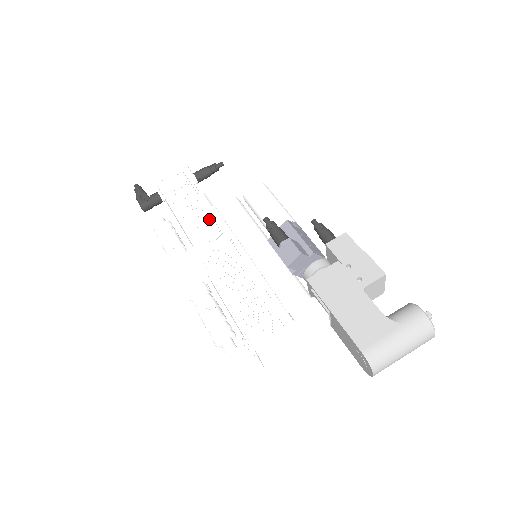
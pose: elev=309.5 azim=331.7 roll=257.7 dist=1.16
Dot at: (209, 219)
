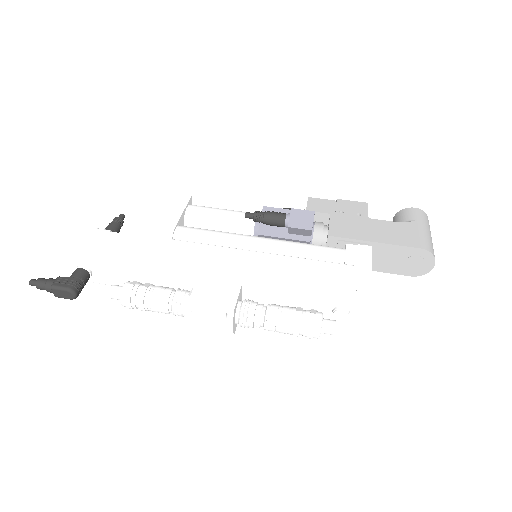
Dot at: (182, 250)
